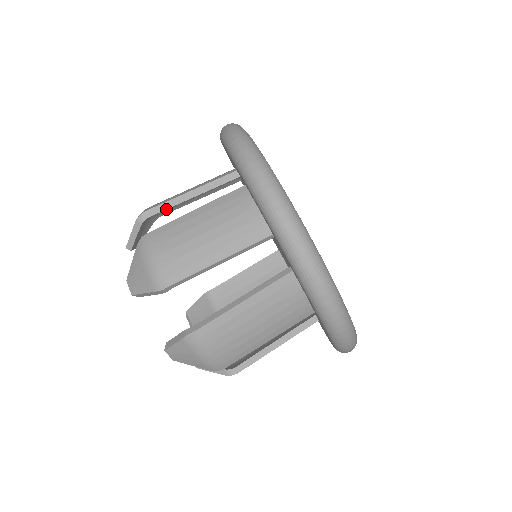
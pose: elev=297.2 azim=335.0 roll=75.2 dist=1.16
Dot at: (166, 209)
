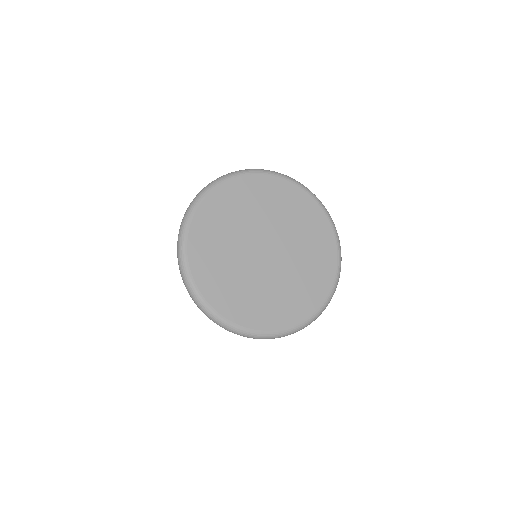
Dot at: occluded
